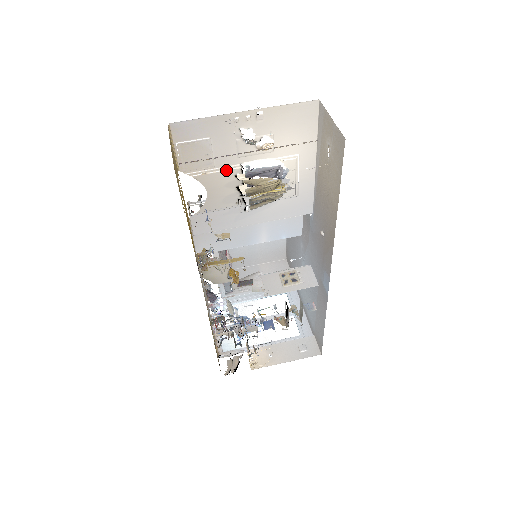
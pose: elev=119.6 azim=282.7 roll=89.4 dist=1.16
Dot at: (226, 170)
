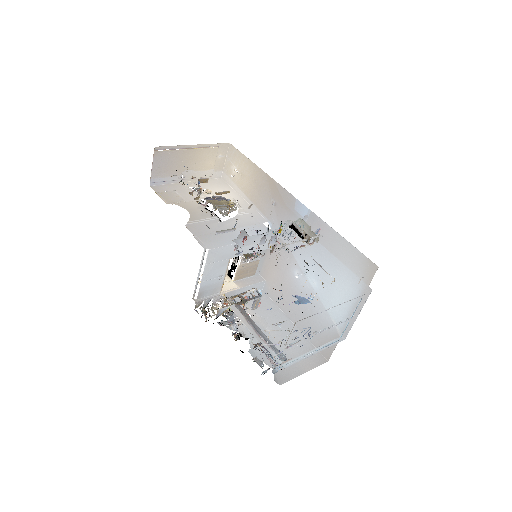
Dot at: (193, 202)
